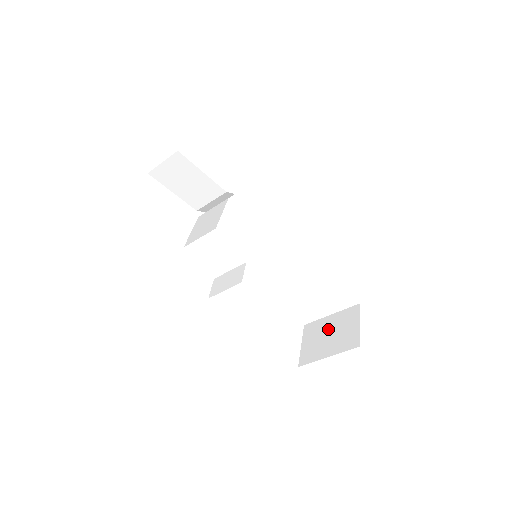
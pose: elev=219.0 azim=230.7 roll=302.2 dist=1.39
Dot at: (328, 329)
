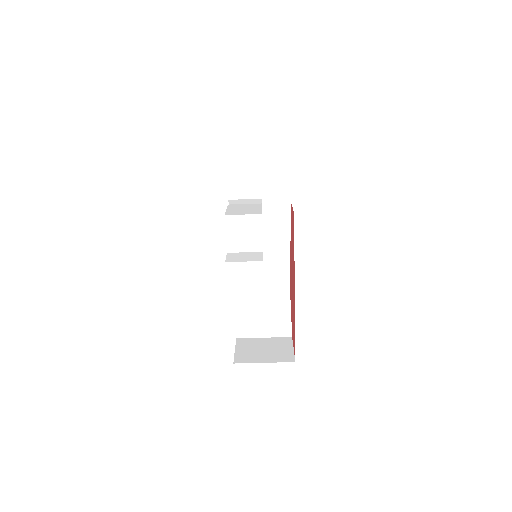
Dot at: (262, 346)
